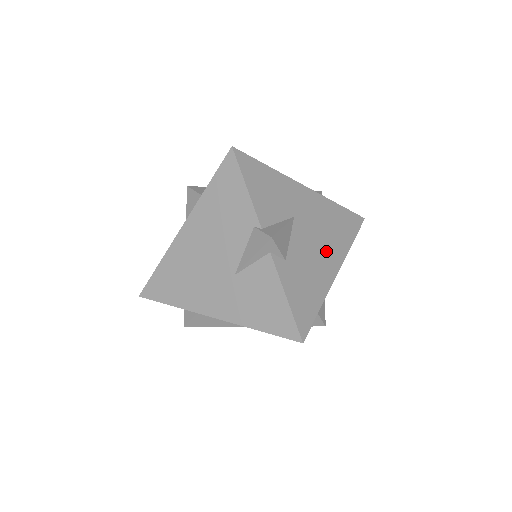
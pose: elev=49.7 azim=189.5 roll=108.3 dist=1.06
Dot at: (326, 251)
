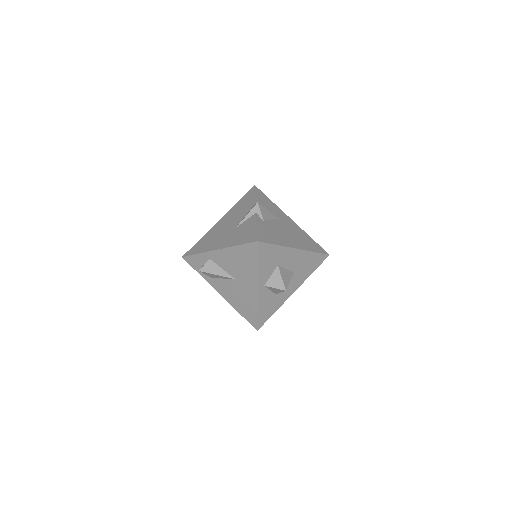
Dot at: (293, 239)
